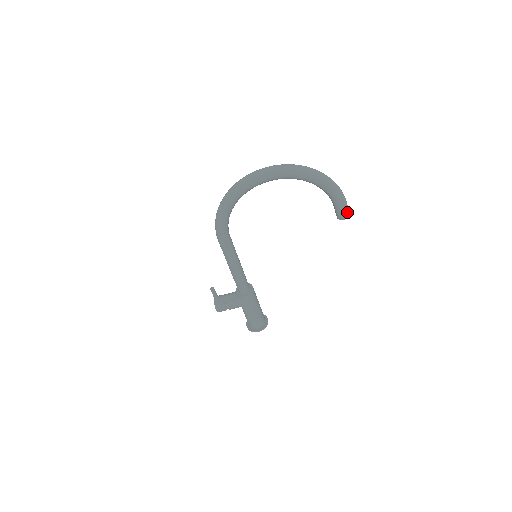
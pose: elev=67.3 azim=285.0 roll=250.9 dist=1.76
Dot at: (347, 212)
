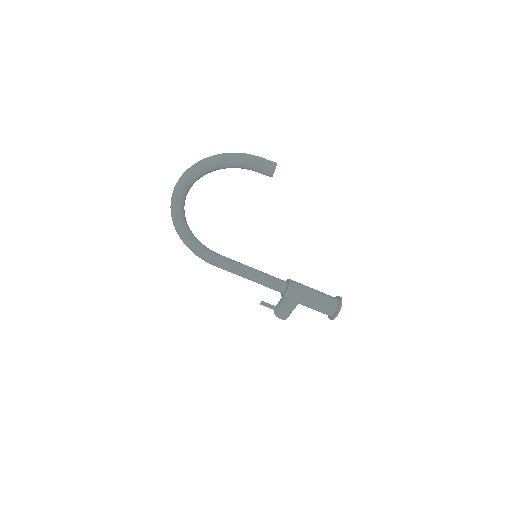
Dot at: (268, 166)
